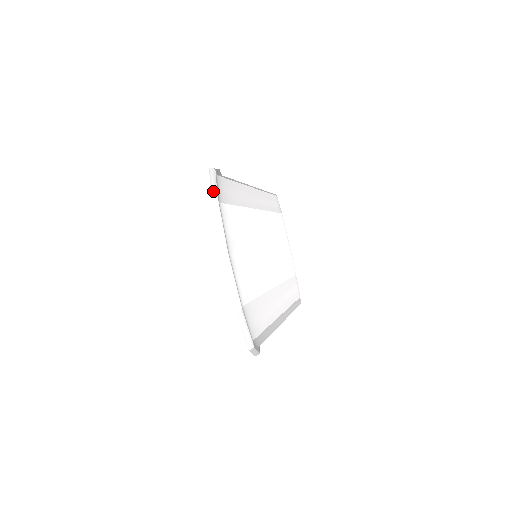
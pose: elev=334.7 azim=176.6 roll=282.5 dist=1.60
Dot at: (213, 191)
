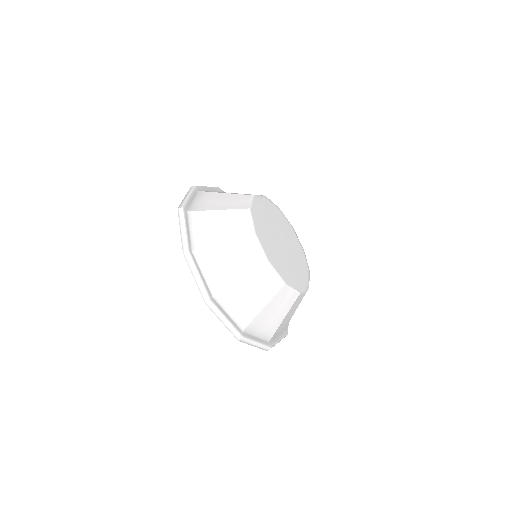
Dot at: occluded
